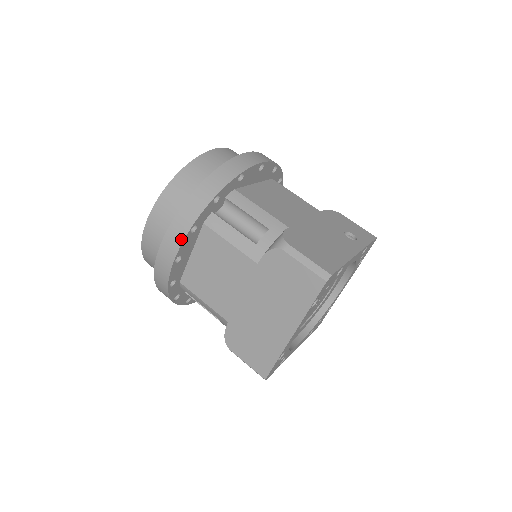
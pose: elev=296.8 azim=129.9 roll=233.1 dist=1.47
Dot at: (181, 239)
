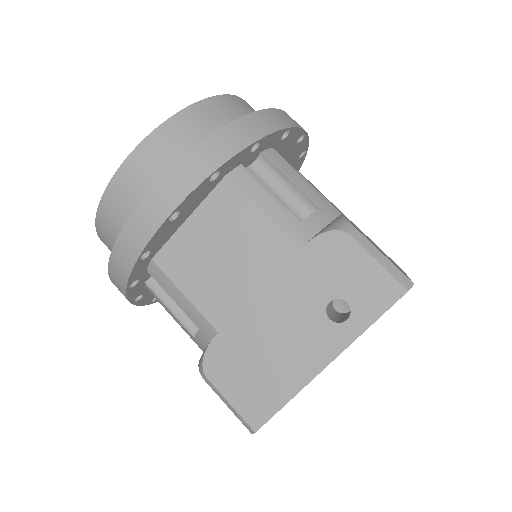
Dot at: occluded
